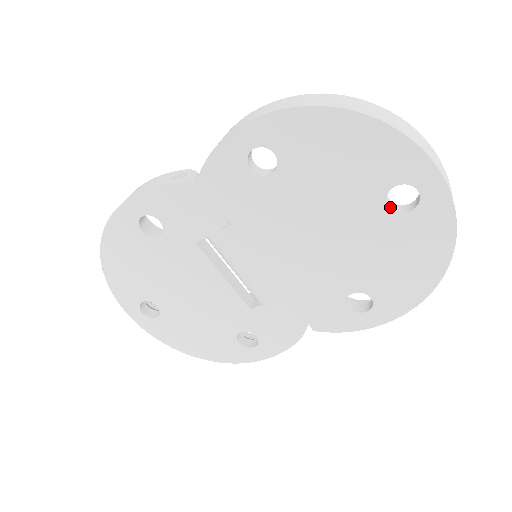
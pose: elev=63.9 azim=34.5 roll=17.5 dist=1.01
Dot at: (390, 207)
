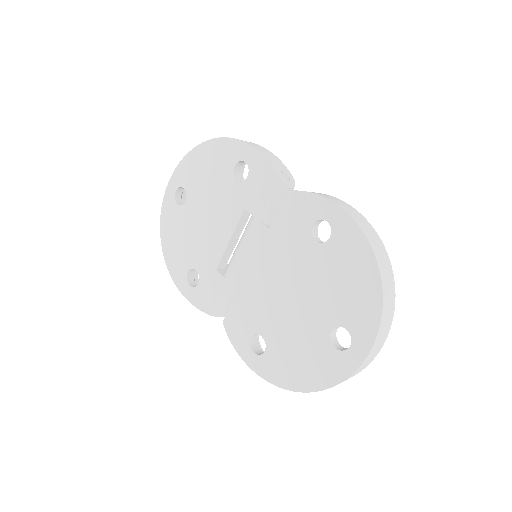
Dot at: (331, 333)
